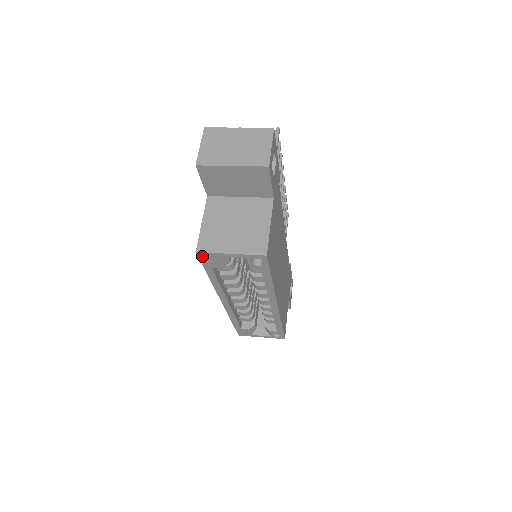
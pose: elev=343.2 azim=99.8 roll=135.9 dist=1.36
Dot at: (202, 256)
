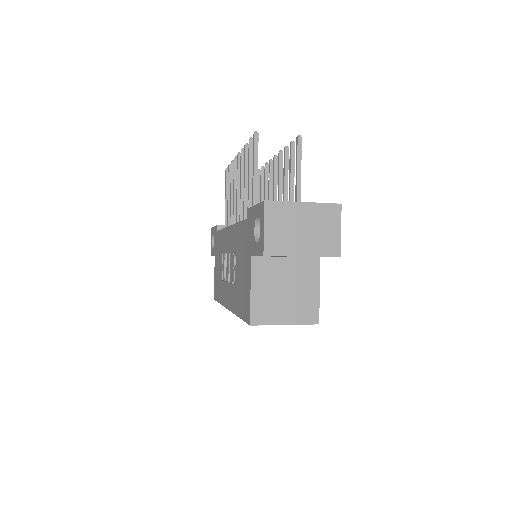
Dot at: occluded
